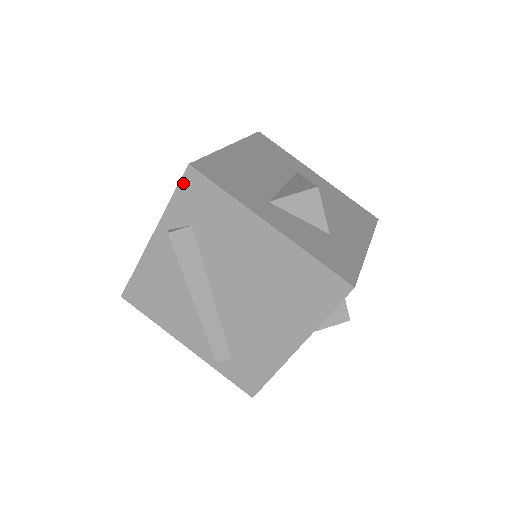
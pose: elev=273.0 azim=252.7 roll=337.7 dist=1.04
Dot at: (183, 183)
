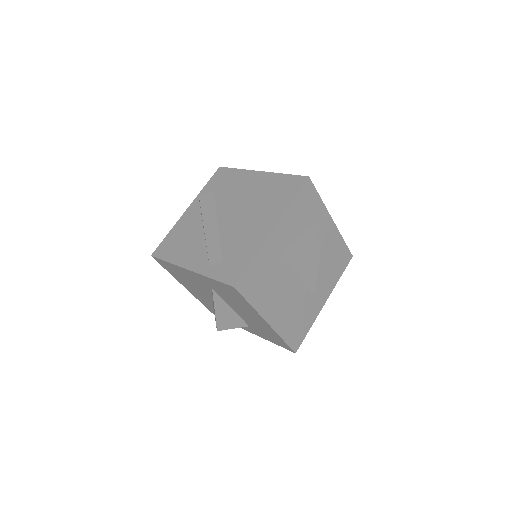
Dot at: (214, 175)
